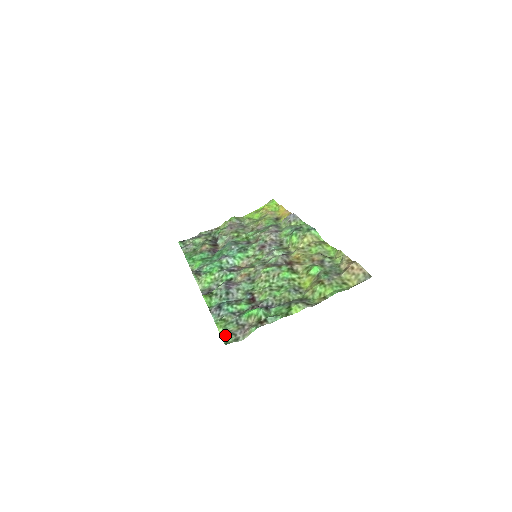
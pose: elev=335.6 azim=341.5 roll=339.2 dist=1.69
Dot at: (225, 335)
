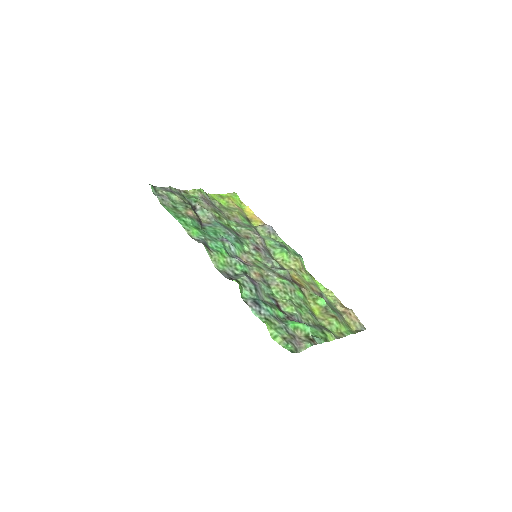
Dot at: (284, 341)
